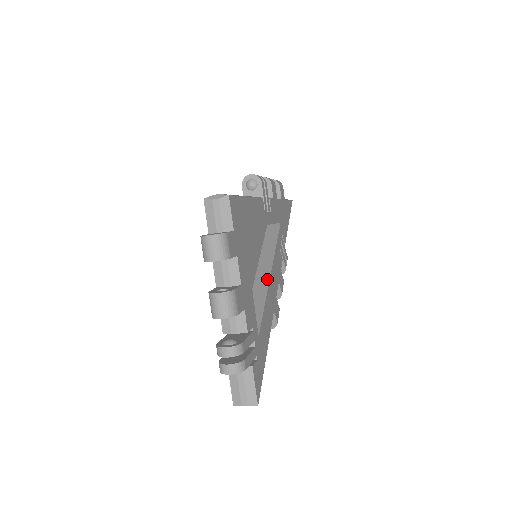
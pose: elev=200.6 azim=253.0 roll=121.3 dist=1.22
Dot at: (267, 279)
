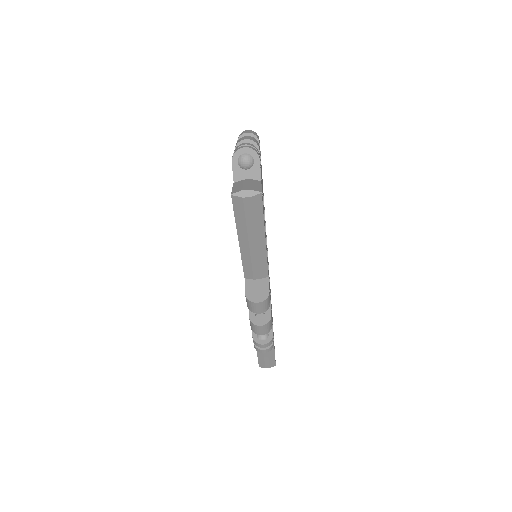
Dot at: occluded
